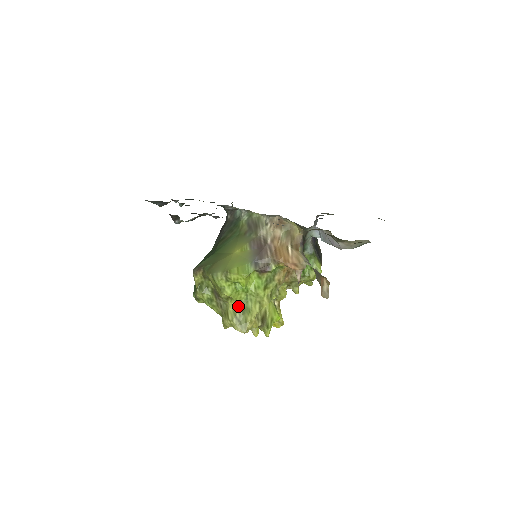
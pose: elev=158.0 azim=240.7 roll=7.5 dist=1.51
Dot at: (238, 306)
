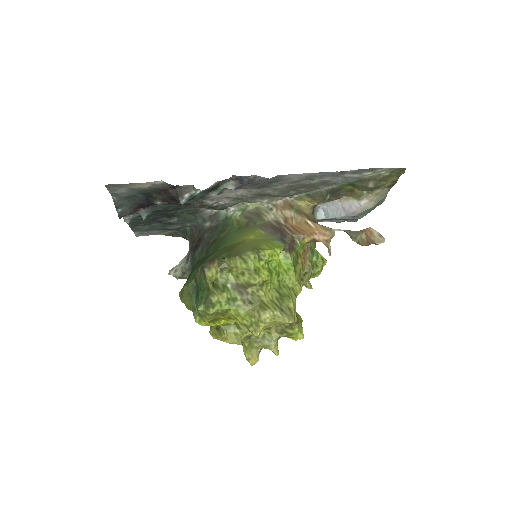
Dot at: (274, 294)
